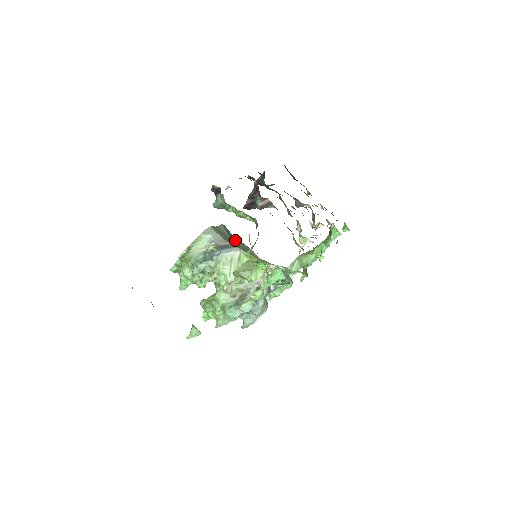
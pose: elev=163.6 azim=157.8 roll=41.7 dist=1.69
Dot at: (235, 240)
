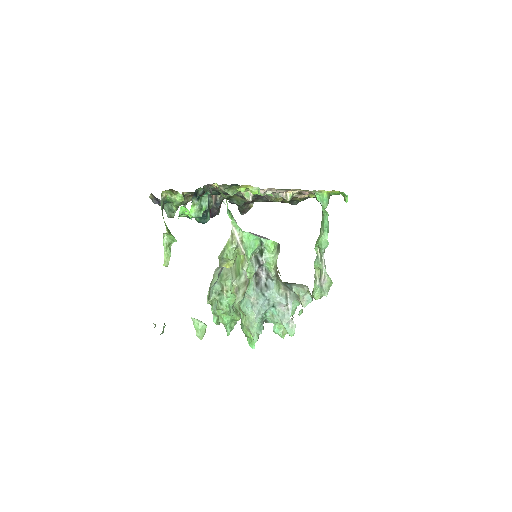
Dot at: occluded
